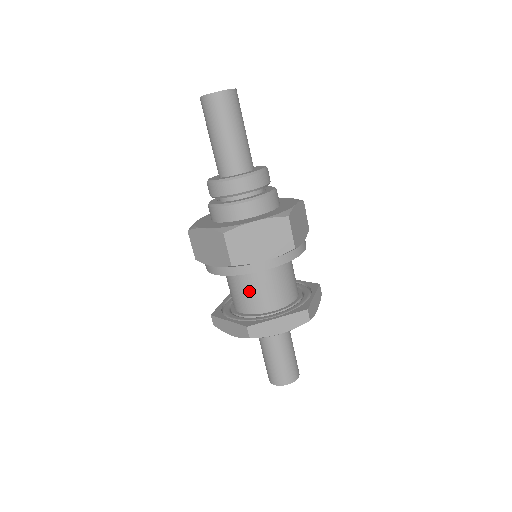
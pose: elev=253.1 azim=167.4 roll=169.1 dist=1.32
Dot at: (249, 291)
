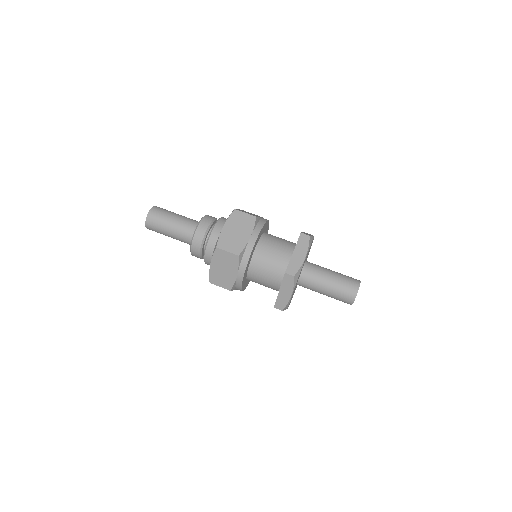
Dot at: (268, 265)
